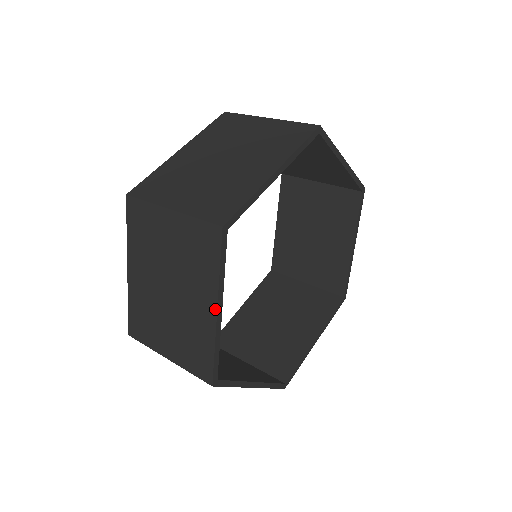
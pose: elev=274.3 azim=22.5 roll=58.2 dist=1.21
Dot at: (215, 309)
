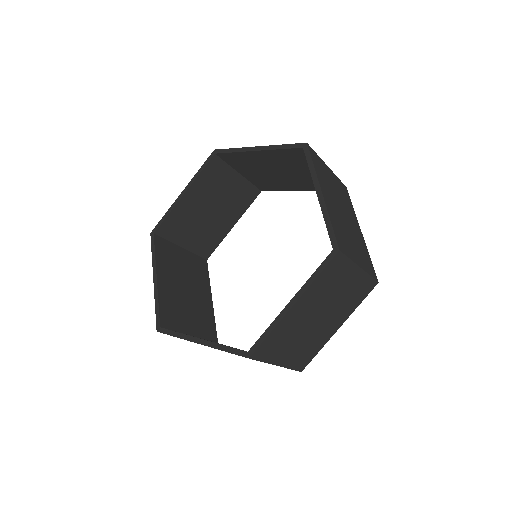
Dot at: occluded
